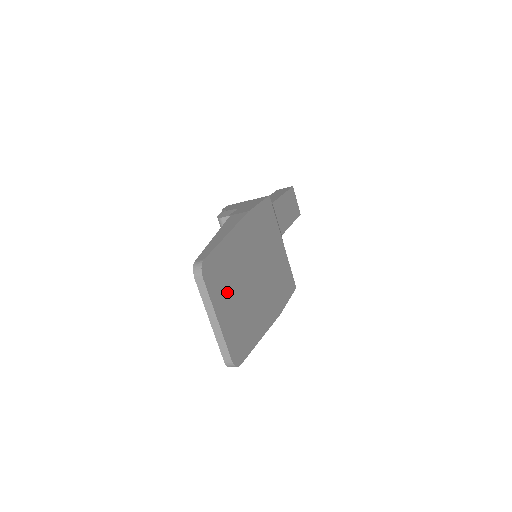
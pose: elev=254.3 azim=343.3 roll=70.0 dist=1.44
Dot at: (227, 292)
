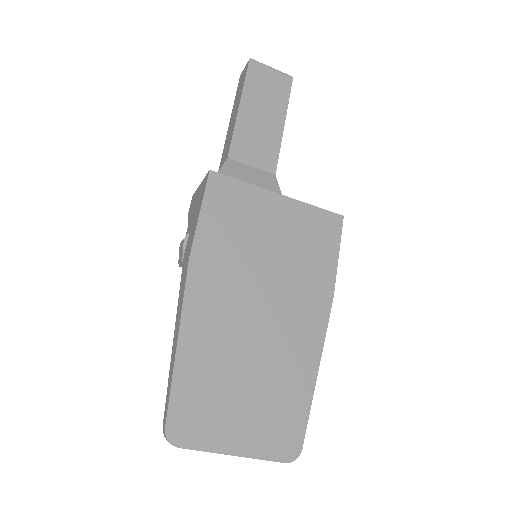
Dot at: (226, 407)
